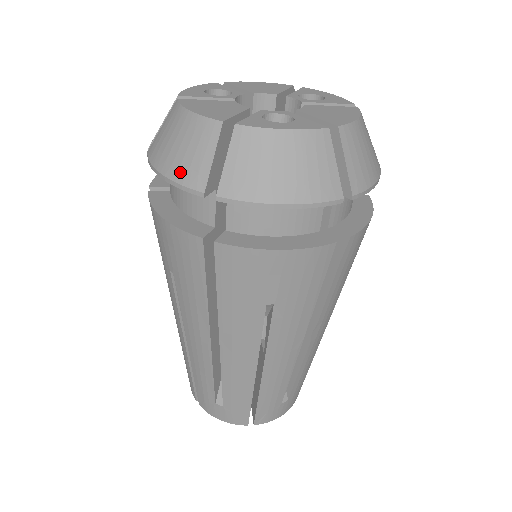
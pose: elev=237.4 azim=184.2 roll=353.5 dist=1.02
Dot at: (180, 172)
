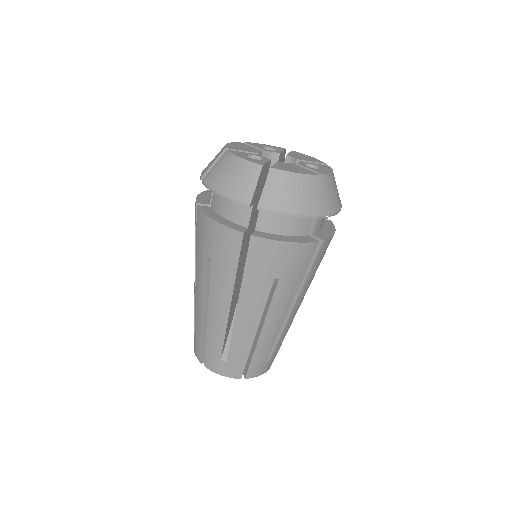
Dot at: (205, 168)
